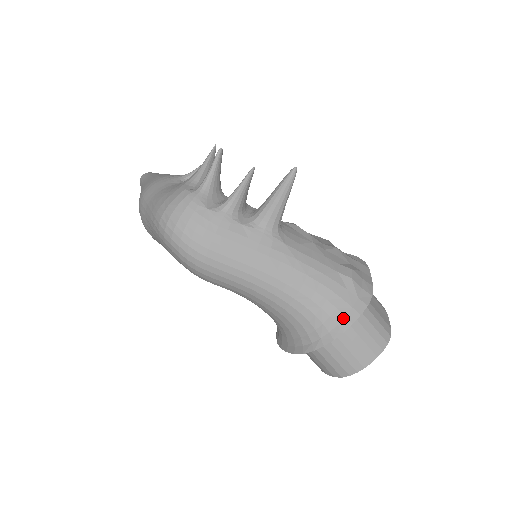
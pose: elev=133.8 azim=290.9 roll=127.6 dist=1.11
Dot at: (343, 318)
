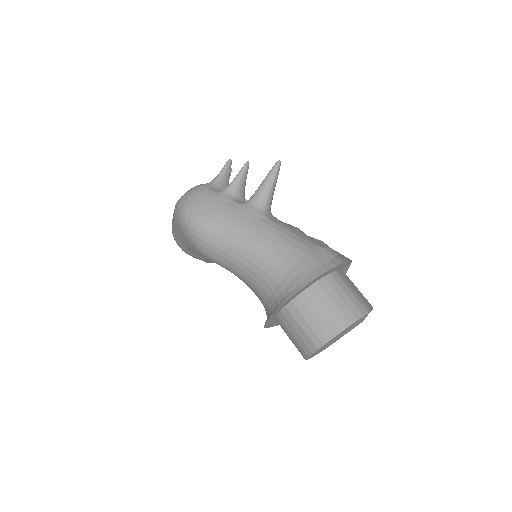
Dot at: (312, 272)
